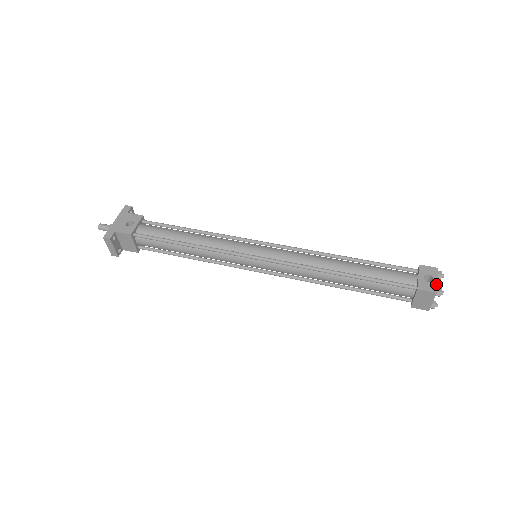
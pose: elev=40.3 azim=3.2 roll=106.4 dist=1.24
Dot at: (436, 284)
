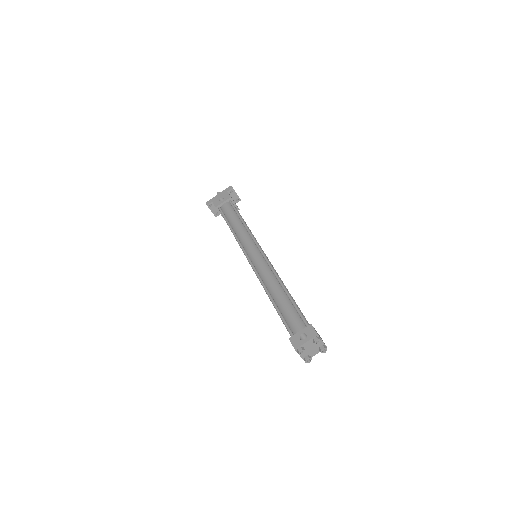
Dot at: (302, 344)
